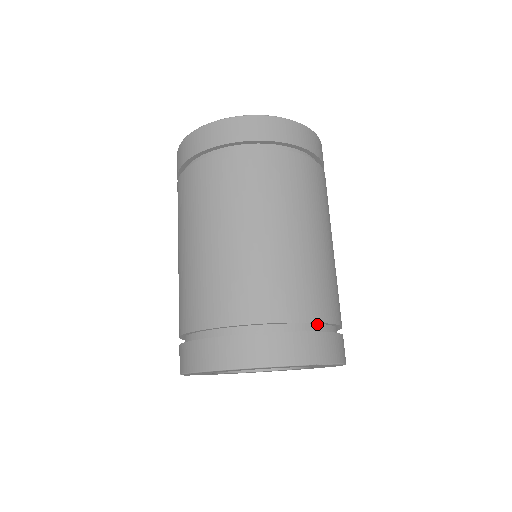
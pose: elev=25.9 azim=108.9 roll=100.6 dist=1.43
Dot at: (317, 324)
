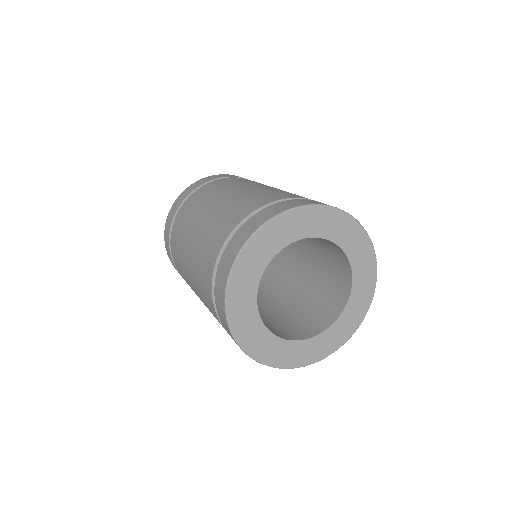
Dot at: occluded
